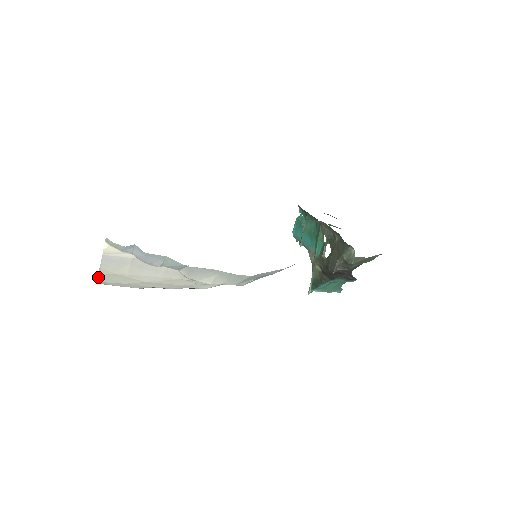
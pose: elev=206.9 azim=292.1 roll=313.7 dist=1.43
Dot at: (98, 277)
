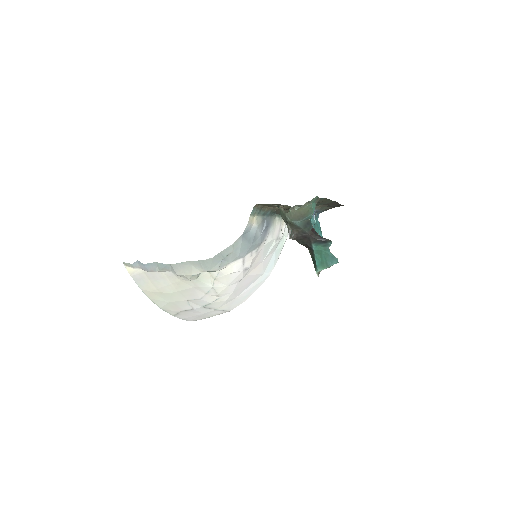
Dot at: (152, 301)
